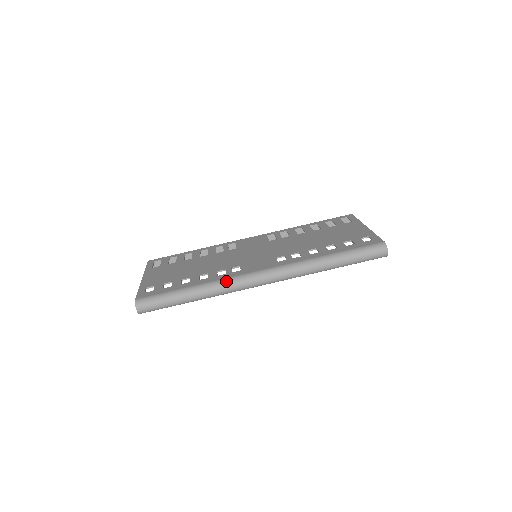
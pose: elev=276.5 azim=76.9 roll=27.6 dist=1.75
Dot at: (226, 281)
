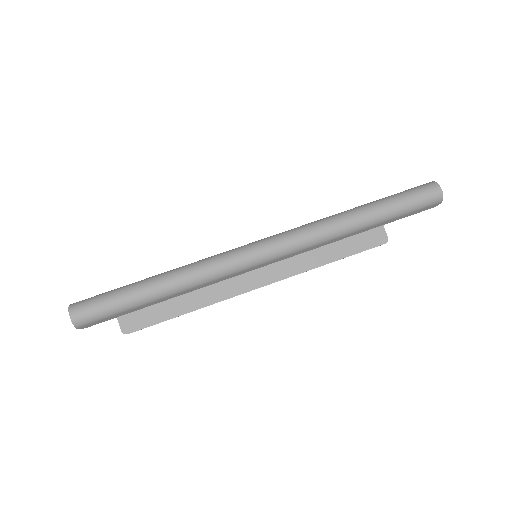
Dot at: (208, 259)
